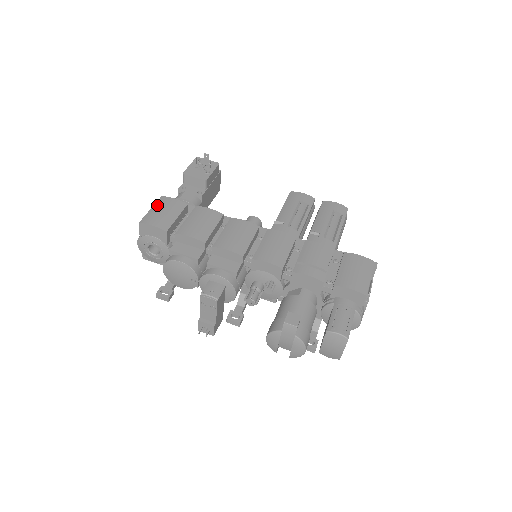
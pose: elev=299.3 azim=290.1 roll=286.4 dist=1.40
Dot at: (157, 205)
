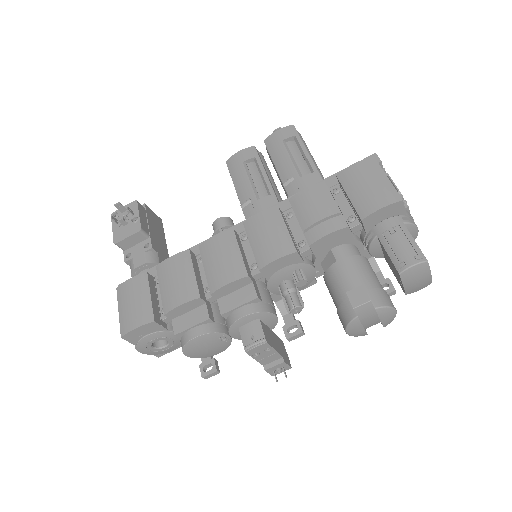
Dot at: (120, 302)
